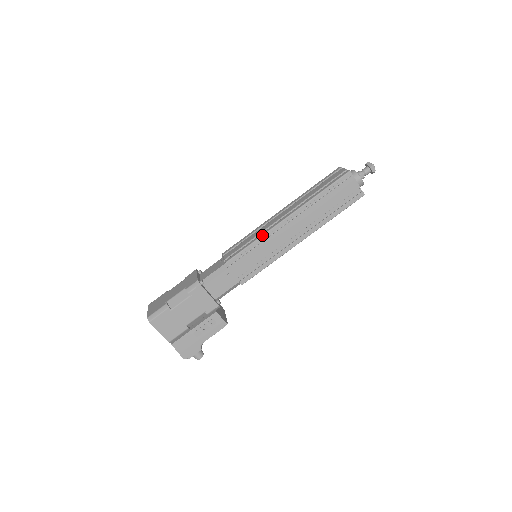
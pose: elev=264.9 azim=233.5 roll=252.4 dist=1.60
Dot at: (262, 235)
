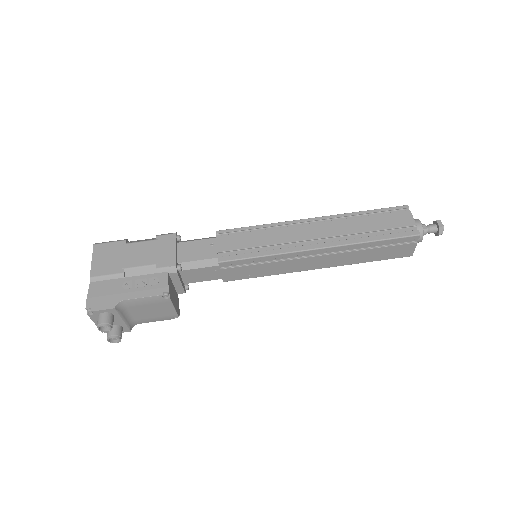
Dot at: (275, 223)
